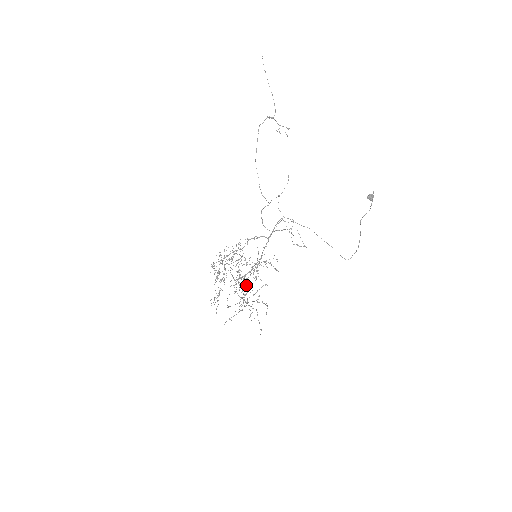
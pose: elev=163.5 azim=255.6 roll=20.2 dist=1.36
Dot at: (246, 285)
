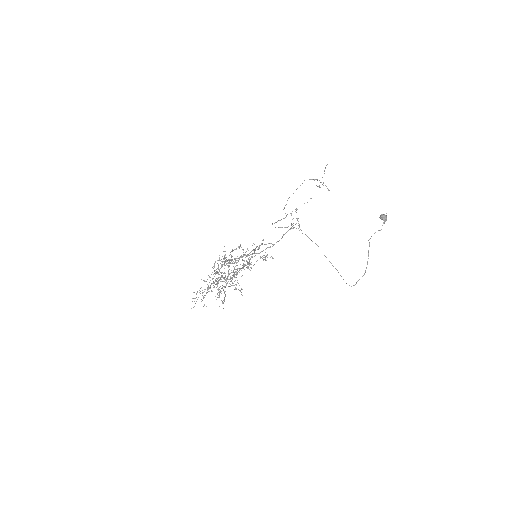
Dot at: occluded
